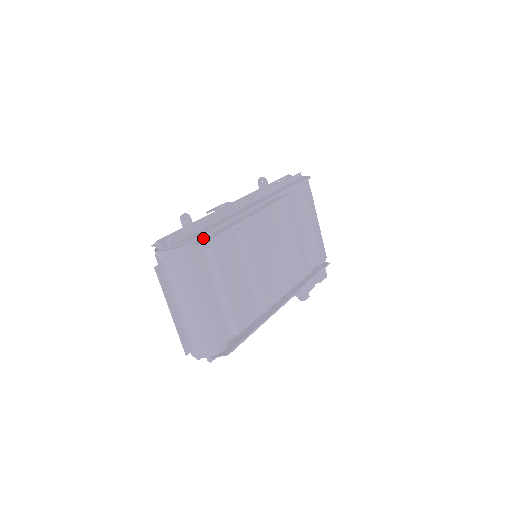
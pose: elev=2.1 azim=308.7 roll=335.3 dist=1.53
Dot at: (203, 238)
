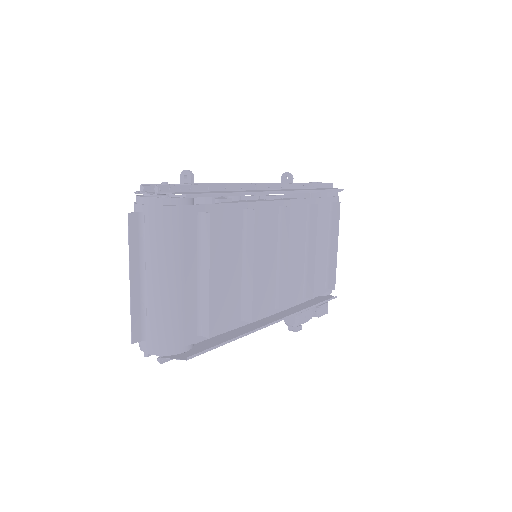
Dot at: occluded
